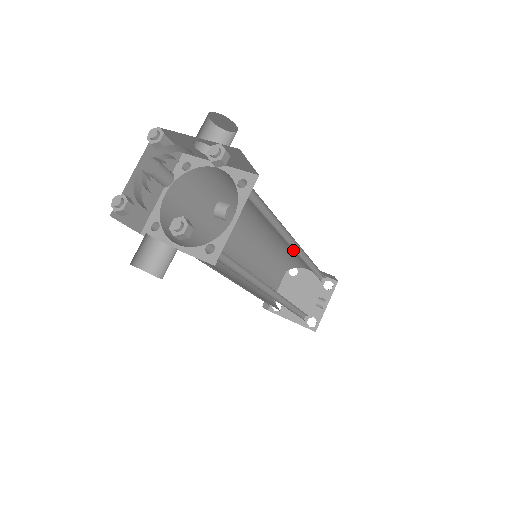
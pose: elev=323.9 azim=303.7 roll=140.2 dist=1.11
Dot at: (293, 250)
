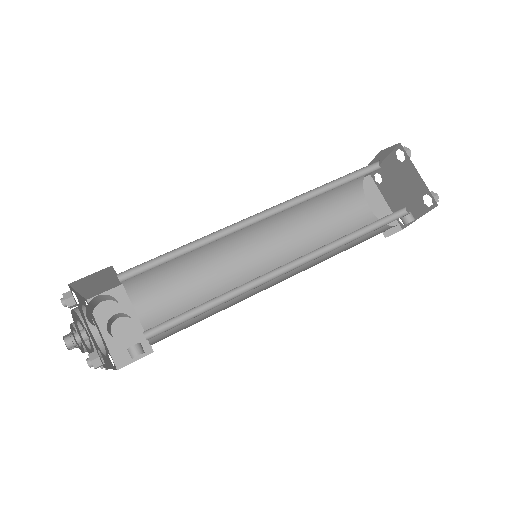
Dot at: occluded
